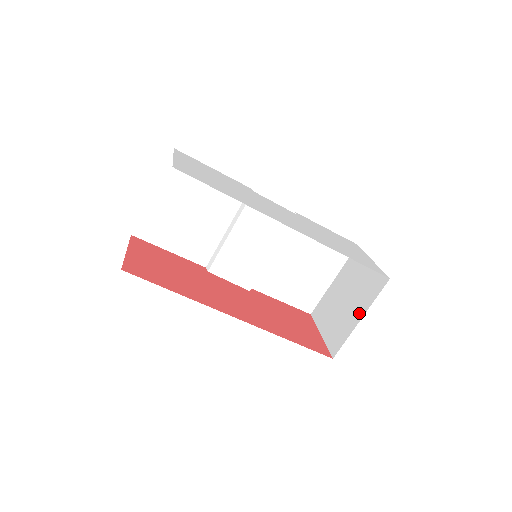
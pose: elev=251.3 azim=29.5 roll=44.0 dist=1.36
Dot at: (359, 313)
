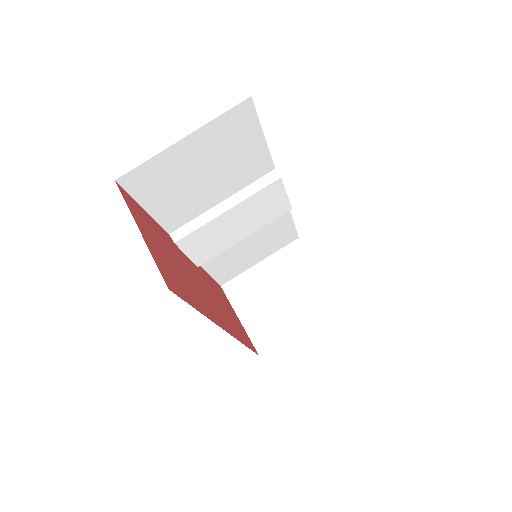
Dot at: (300, 321)
